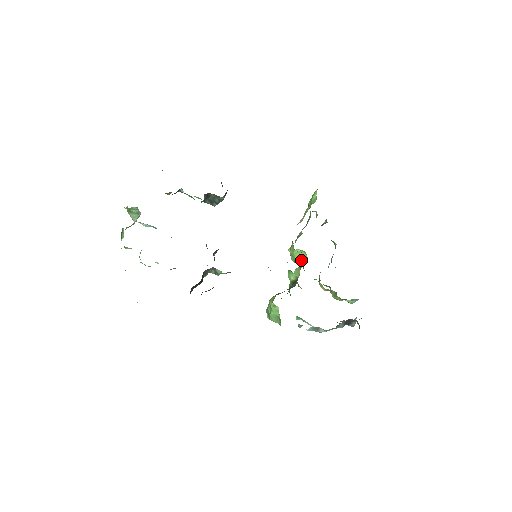
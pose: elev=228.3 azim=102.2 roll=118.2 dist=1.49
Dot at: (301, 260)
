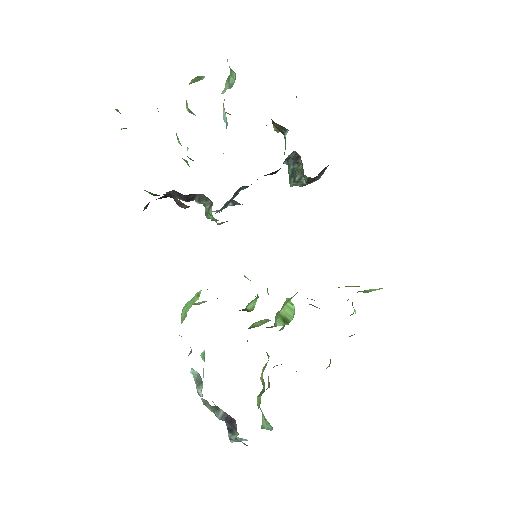
Dot at: (282, 320)
